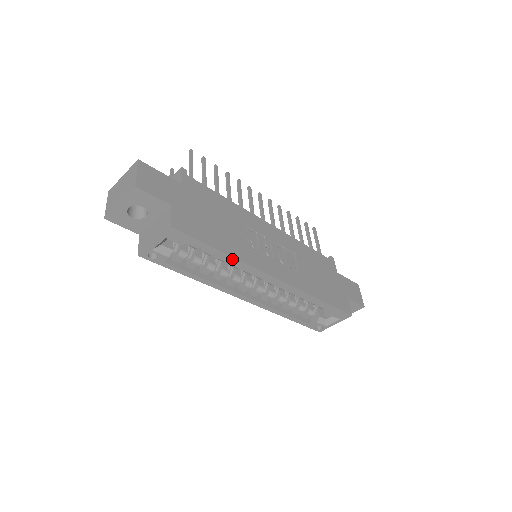
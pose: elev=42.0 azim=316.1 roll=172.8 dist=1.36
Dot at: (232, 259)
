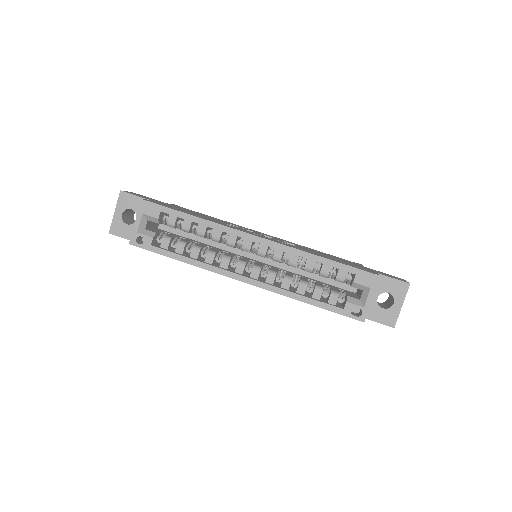
Dot at: (204, 222)
